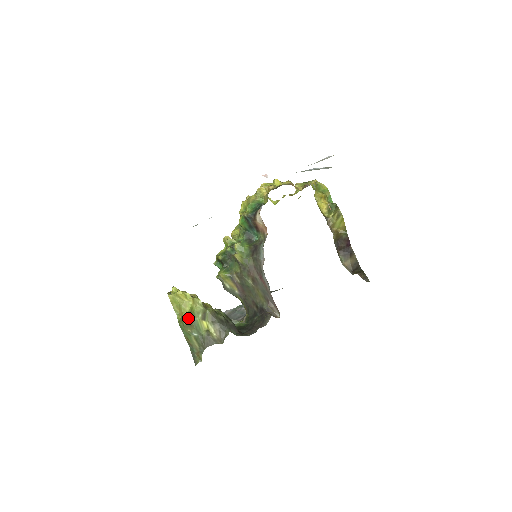
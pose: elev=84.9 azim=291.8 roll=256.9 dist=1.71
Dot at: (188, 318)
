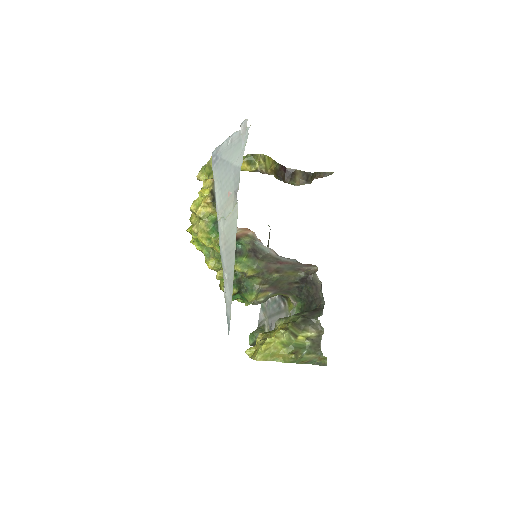
Dot at: (289, 351)
